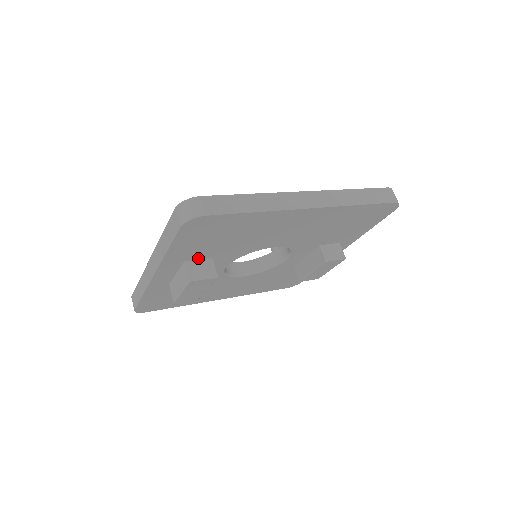
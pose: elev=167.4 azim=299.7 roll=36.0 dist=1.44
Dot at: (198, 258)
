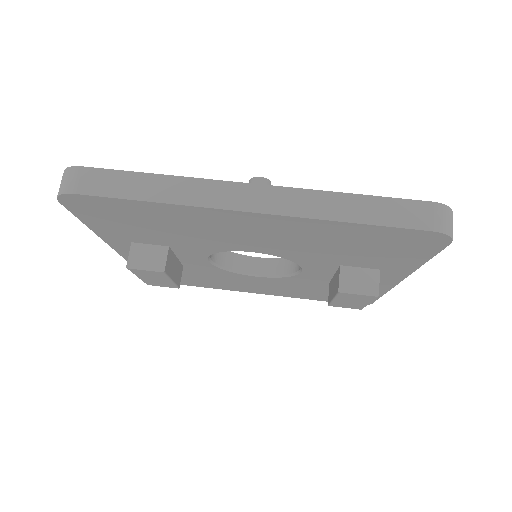
Dot at: (147, 242)
